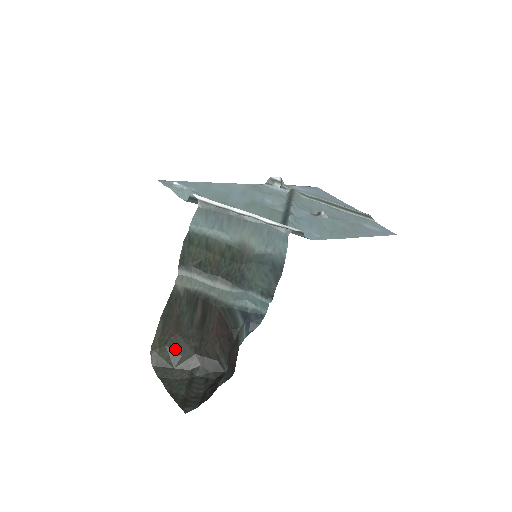
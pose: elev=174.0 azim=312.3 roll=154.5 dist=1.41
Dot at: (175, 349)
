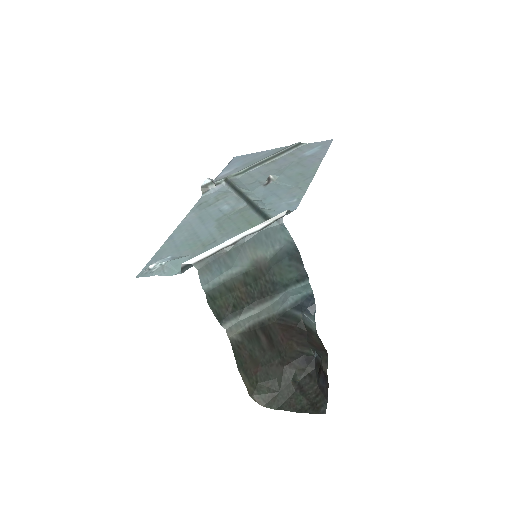
Dot at: (267, 379)
